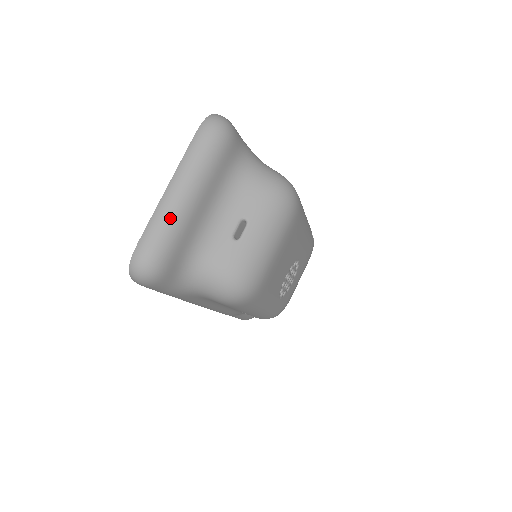
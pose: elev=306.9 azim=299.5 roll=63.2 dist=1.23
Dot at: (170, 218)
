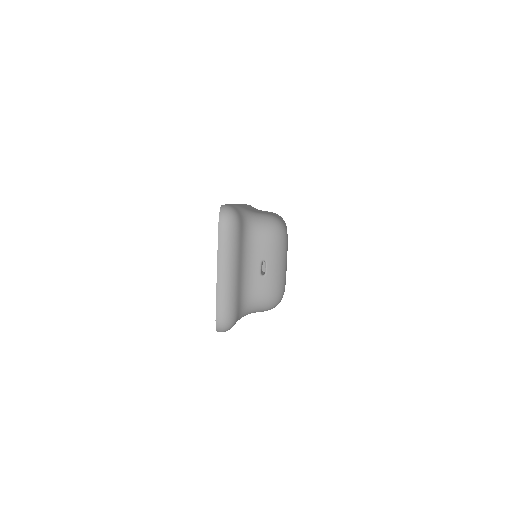
Dot at: (228, 290)
